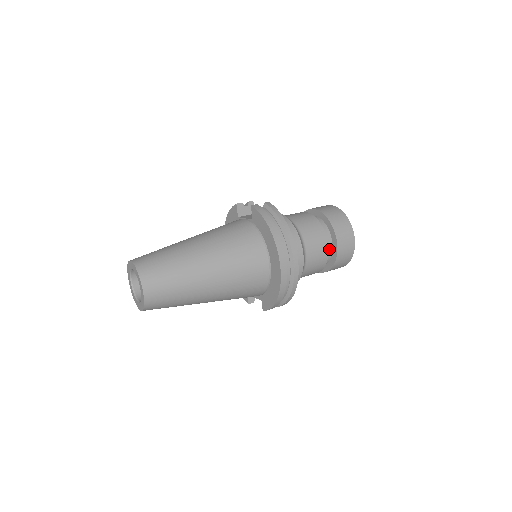
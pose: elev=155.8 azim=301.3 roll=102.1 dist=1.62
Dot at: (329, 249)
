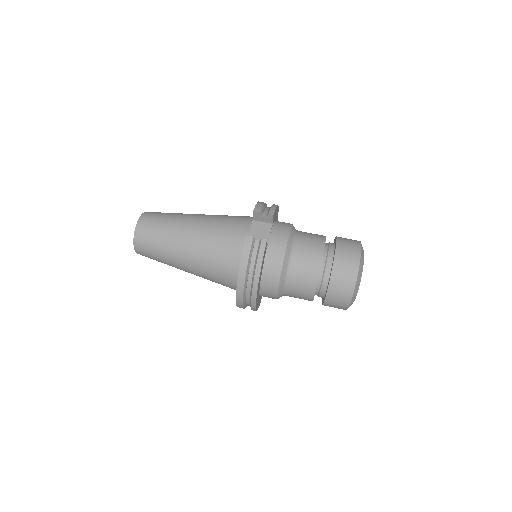
Dot at: (320, 295)
